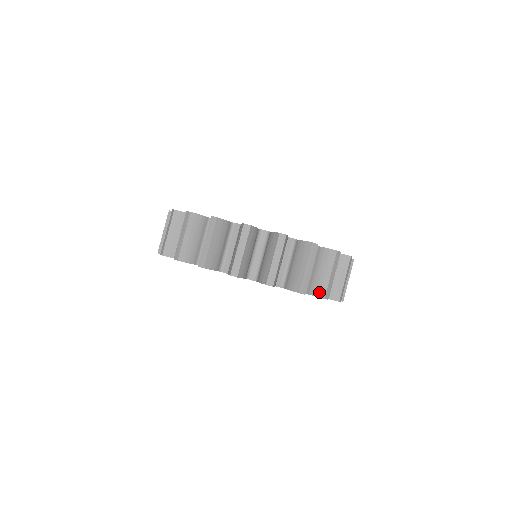
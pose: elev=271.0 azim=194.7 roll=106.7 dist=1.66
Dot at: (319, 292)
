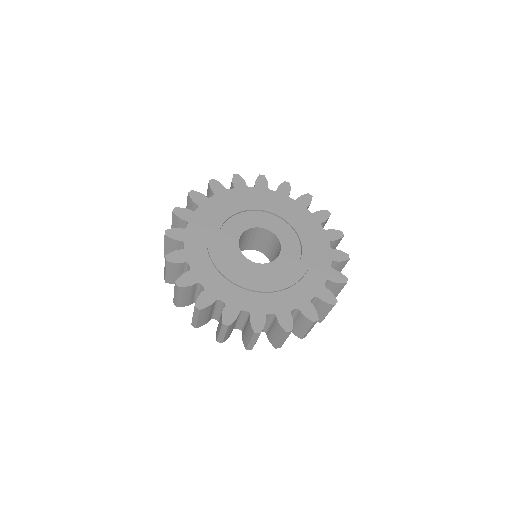
Dot at: (297, 335)
